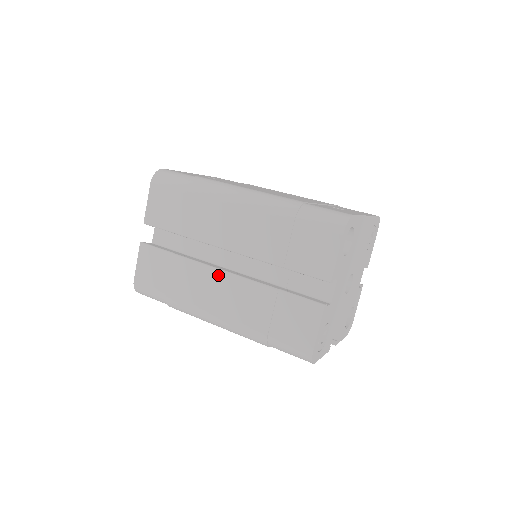
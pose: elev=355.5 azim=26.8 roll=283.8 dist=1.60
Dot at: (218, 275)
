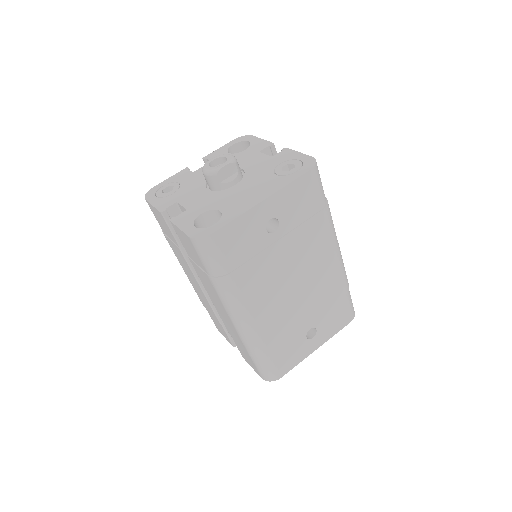
Dot at: (198, 285)
